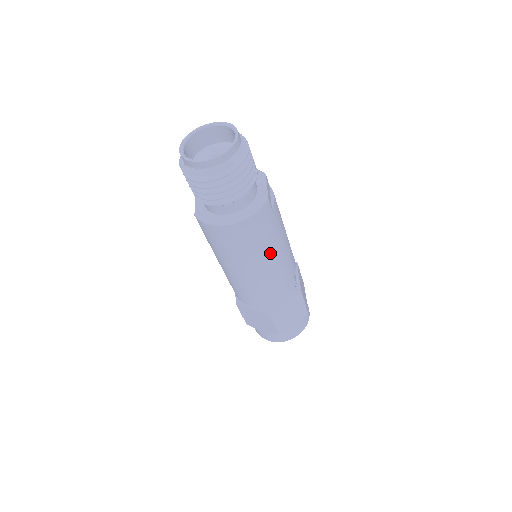
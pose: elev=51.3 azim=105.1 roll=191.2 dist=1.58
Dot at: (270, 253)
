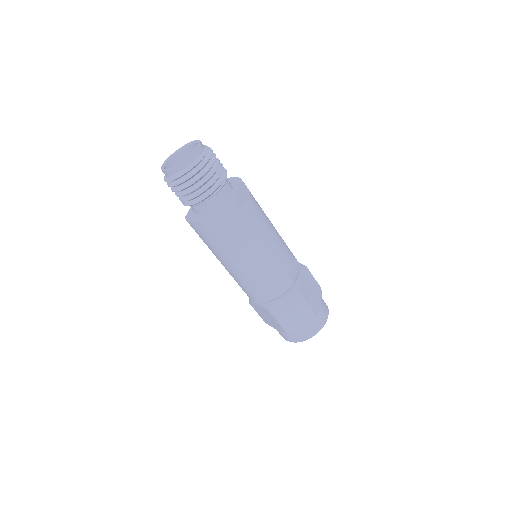
Dot at: (248, 248)
